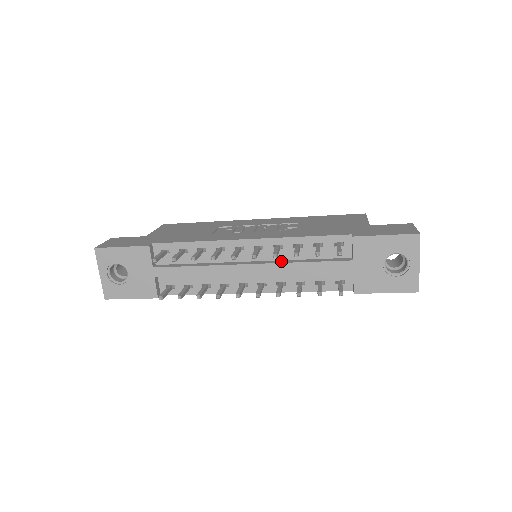
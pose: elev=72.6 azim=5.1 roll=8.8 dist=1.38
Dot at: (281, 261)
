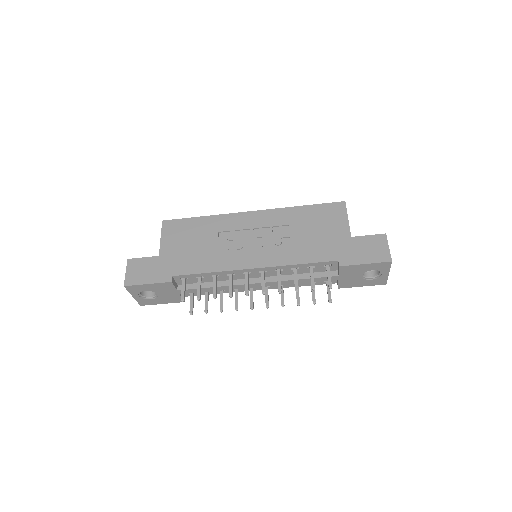
Dot at: (282, 278)
